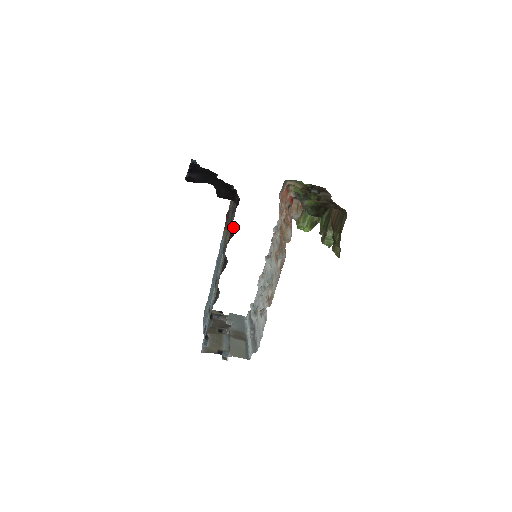
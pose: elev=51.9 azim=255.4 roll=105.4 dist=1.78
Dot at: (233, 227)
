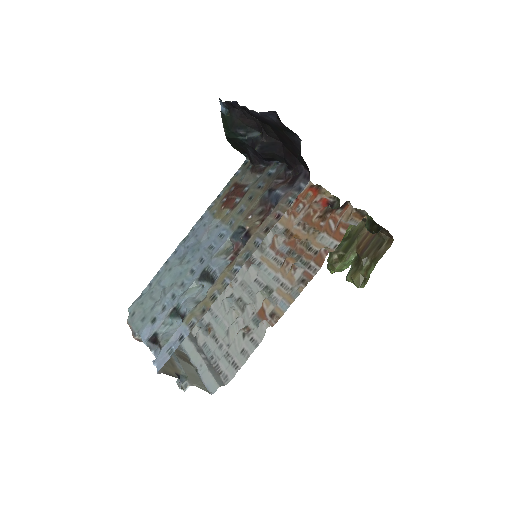
Dot at: (276, 207)
